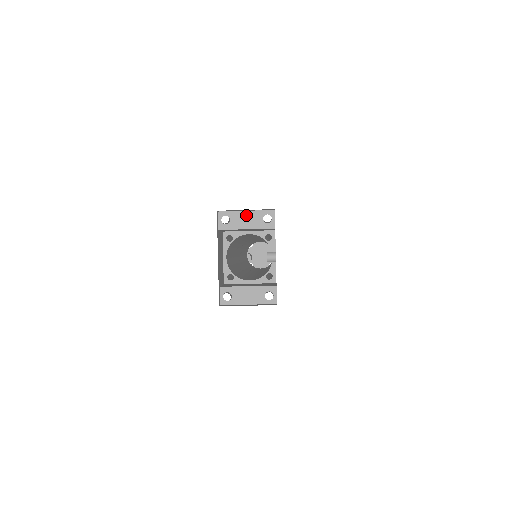
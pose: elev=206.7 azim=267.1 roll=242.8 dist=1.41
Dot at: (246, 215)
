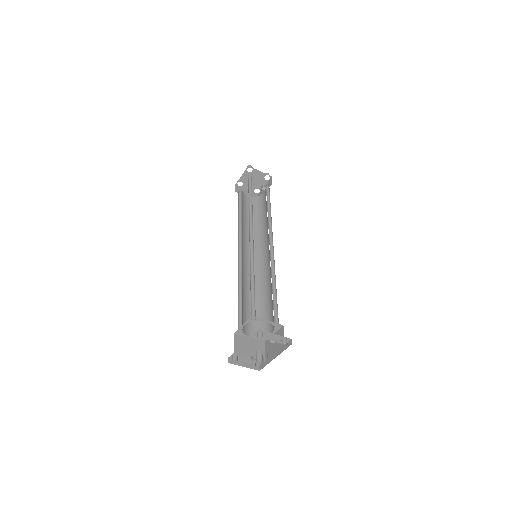
Dot at: (274, 335)
